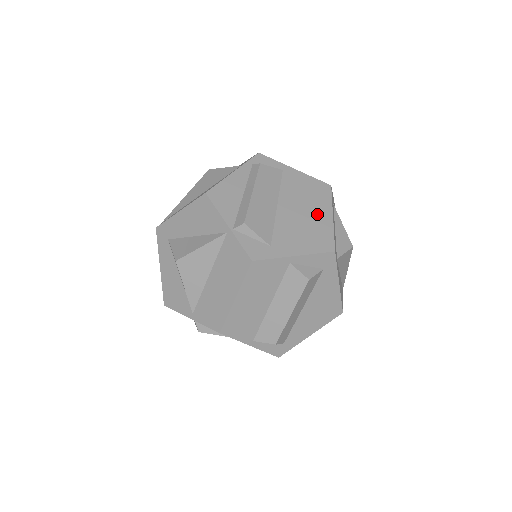
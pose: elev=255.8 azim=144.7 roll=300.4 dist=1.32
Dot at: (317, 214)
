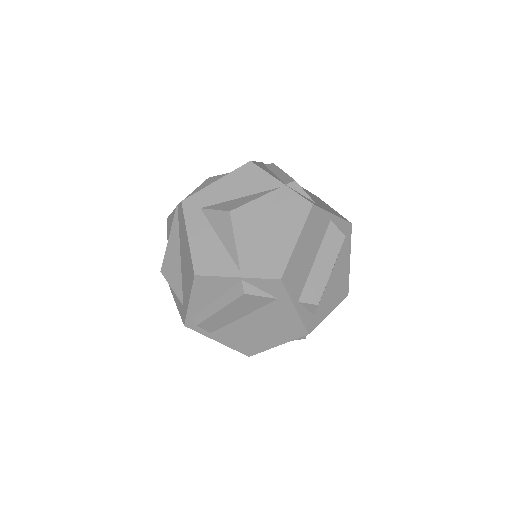
Dot at: occluded
